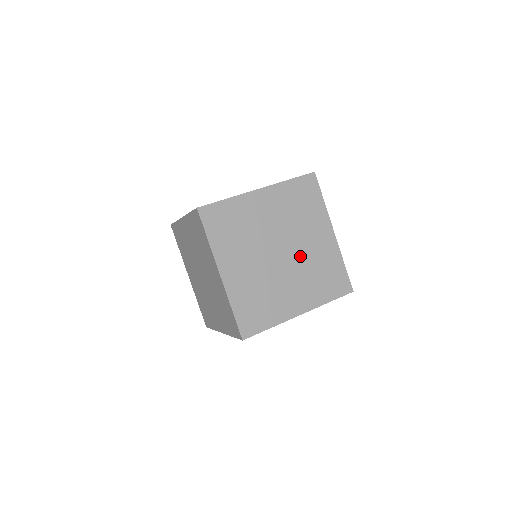
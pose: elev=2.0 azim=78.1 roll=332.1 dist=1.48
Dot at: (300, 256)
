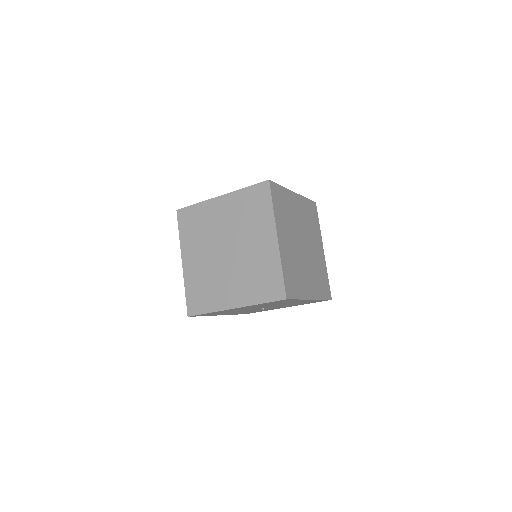
Dot at: (311, 255)
